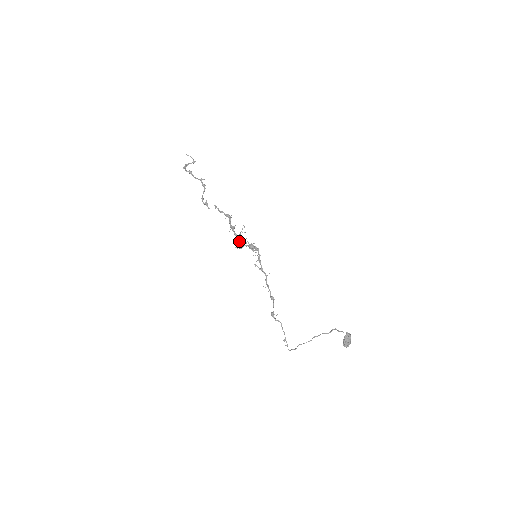
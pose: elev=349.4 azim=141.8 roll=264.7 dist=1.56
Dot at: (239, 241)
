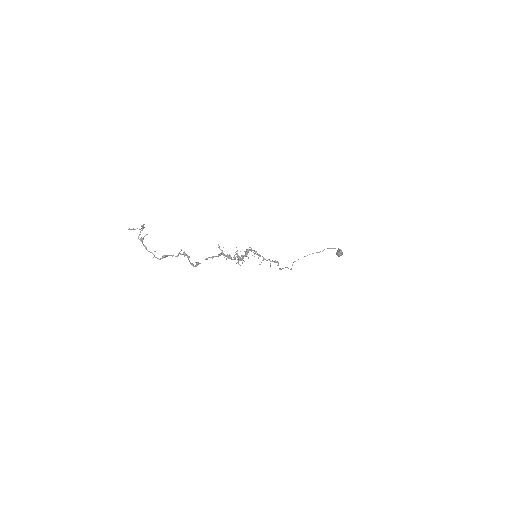
Dot at: occluded
